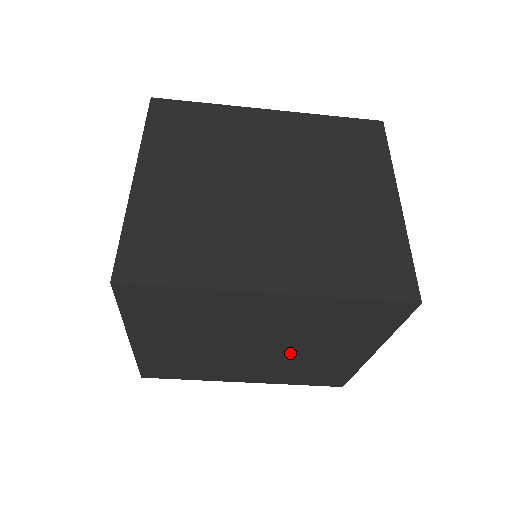
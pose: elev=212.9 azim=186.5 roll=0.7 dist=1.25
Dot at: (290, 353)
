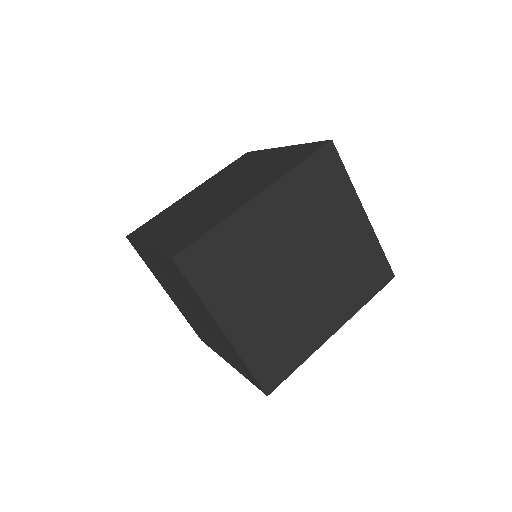
Dot at: occluded
